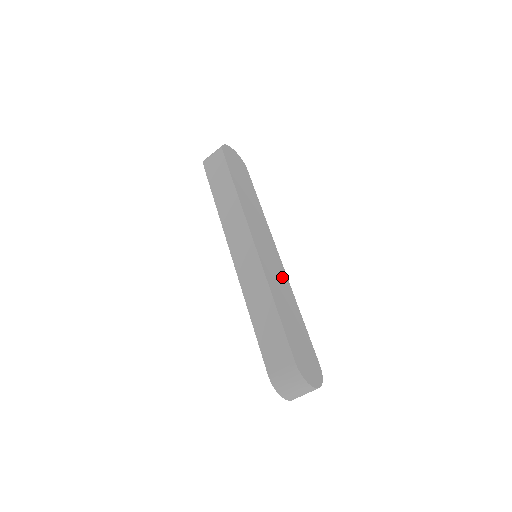
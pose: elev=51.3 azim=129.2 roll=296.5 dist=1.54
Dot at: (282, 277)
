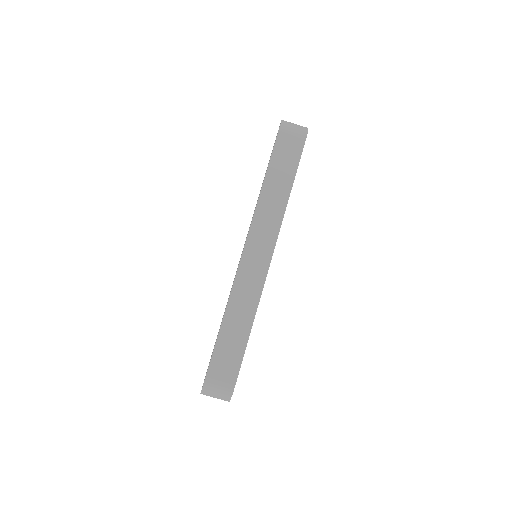
Dot at: occluded
